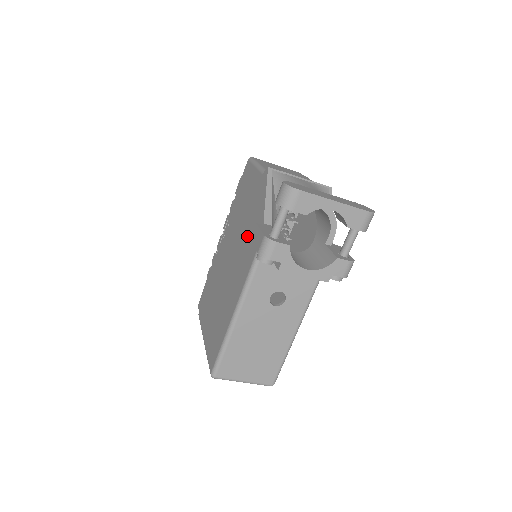
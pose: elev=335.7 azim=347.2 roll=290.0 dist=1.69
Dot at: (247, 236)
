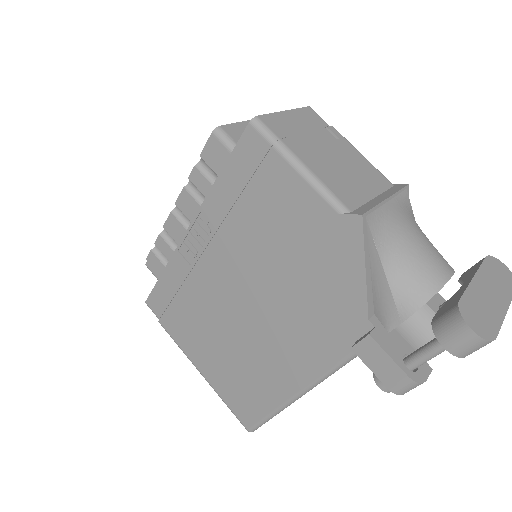
Dot at: (307, 304)
